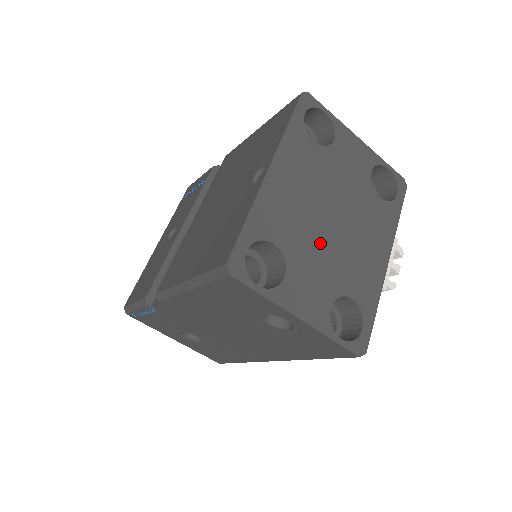
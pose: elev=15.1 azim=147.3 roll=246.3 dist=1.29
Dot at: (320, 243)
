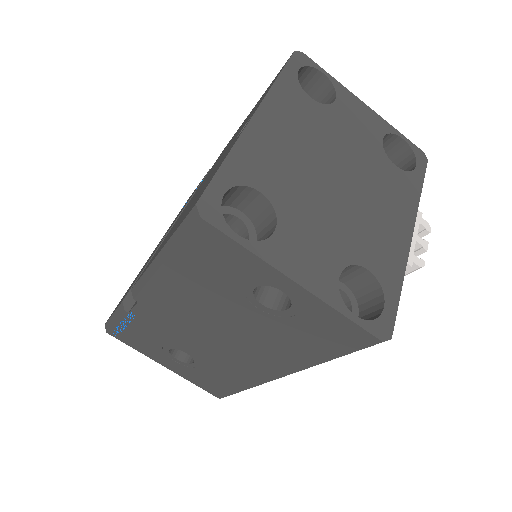
Dot at: (322, 201)
